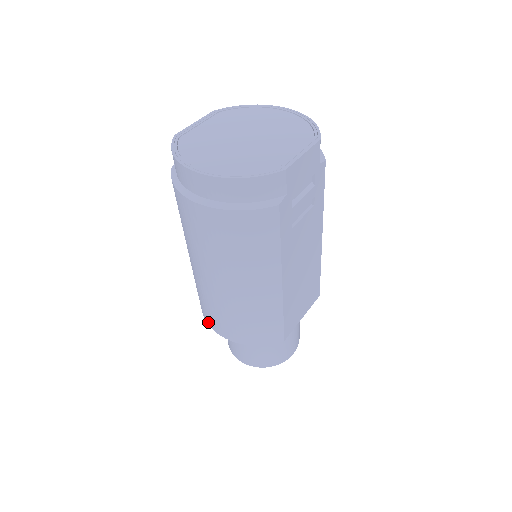
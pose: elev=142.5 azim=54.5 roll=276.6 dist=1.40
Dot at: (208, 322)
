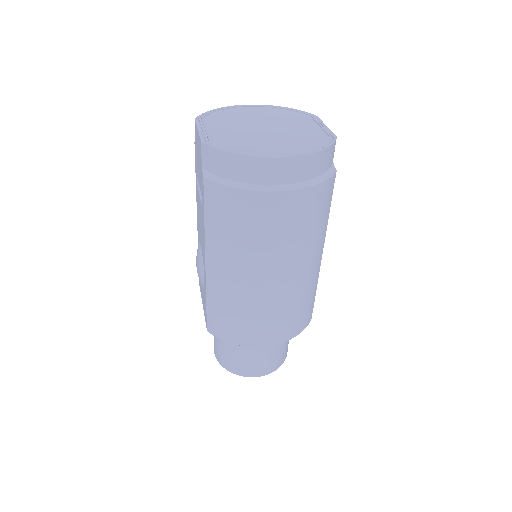
Dot at: (243, 342)
